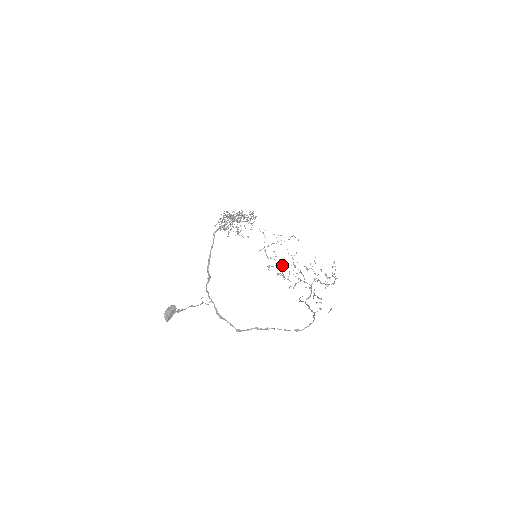
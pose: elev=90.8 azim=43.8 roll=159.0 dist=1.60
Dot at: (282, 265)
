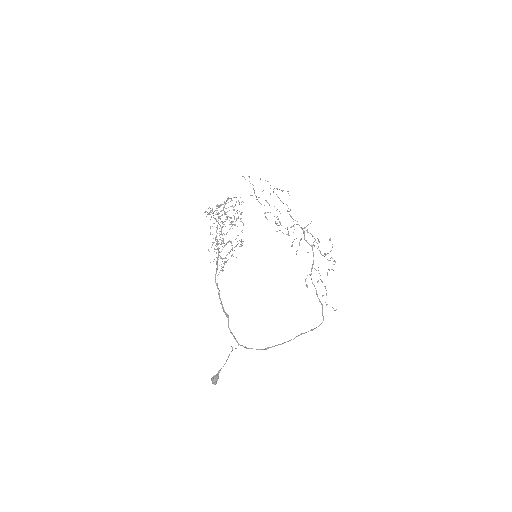
Dot at: (278, 219)
